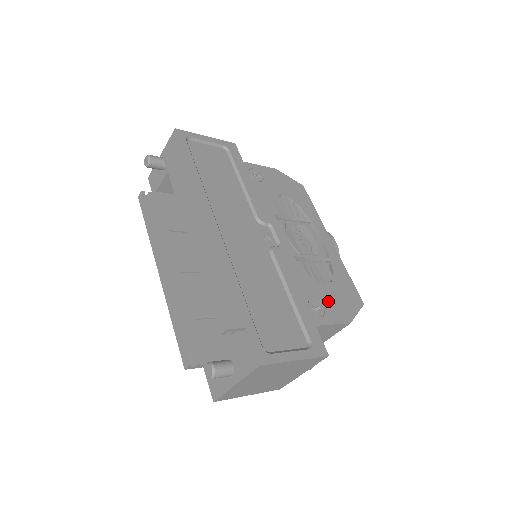
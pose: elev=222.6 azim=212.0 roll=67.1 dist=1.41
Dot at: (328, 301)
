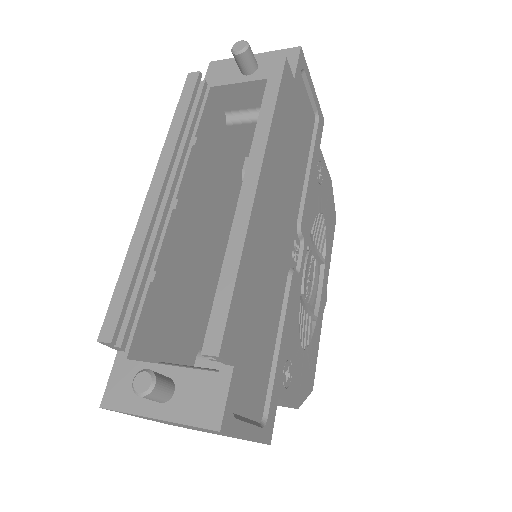
Dot at: (297, 370)
